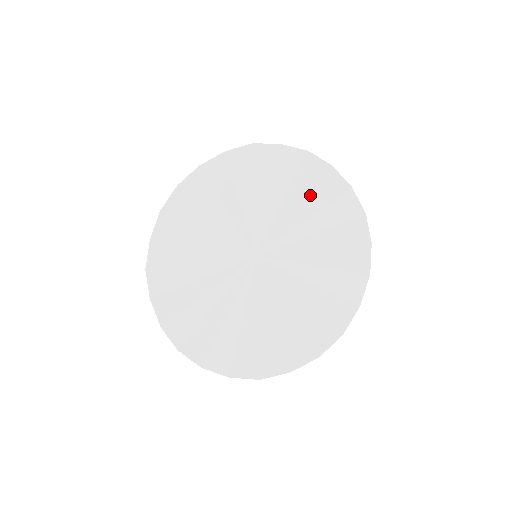
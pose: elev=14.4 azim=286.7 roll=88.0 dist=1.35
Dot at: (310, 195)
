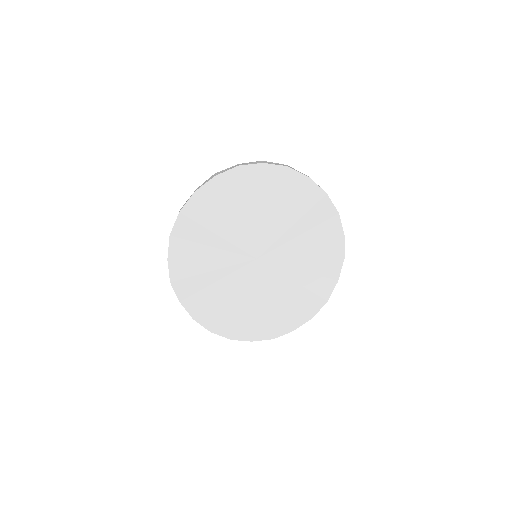
Dot at: (294, 205)
